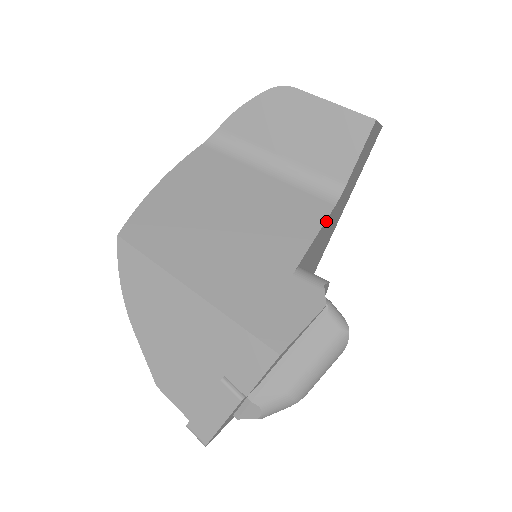
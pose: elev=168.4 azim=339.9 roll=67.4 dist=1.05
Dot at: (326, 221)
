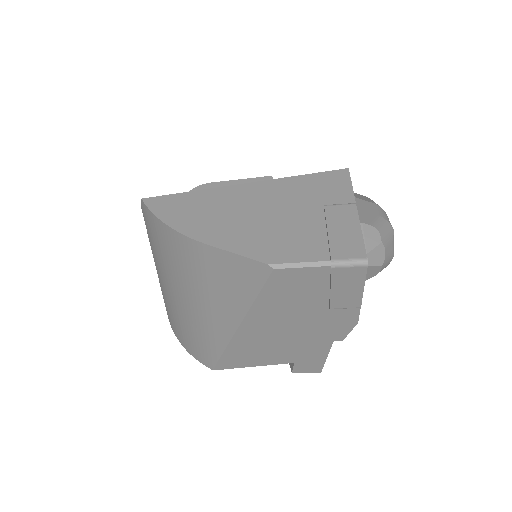
Dot at: occluded
